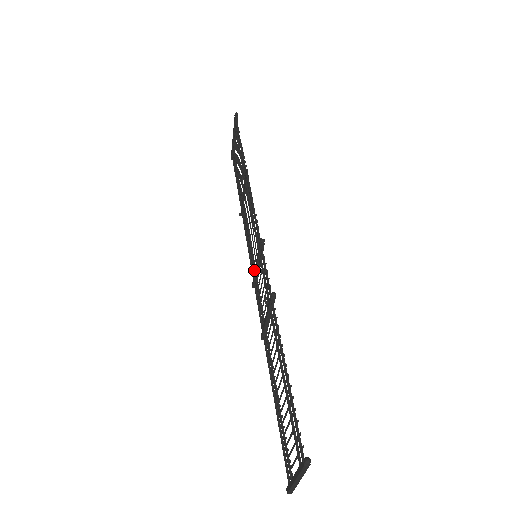
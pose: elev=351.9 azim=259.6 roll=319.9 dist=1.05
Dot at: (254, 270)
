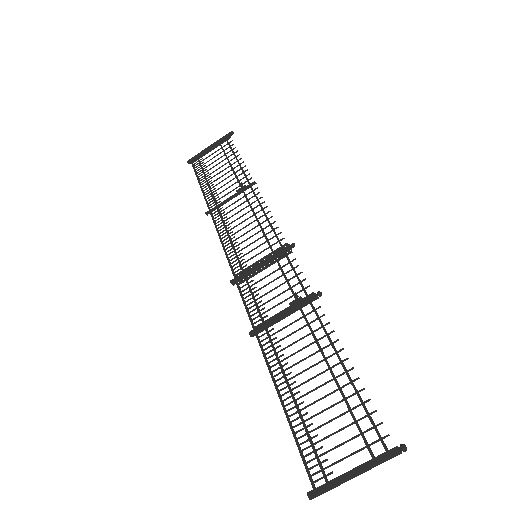
Dot at: occluded
